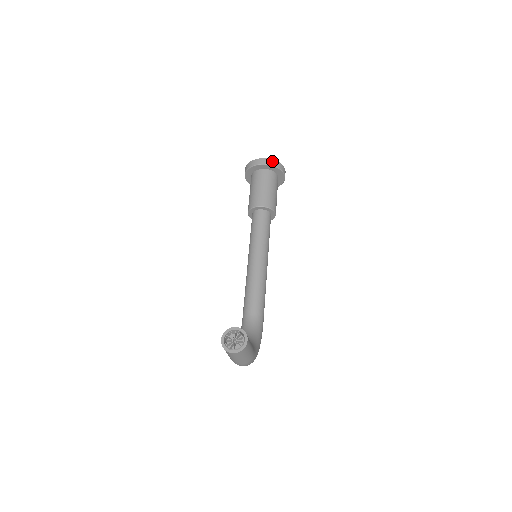
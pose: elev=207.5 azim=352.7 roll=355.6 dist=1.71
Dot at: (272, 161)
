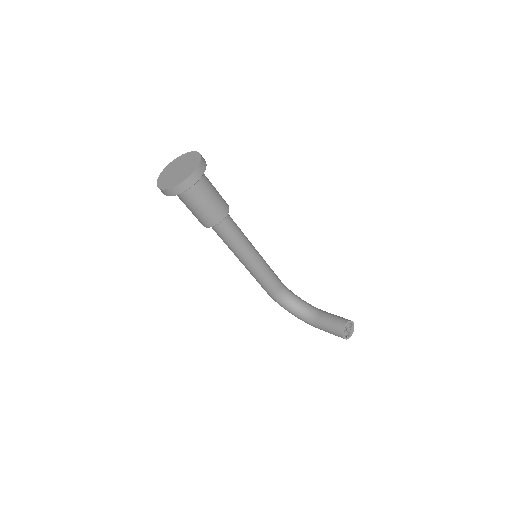
Dot at: (202, 165)
